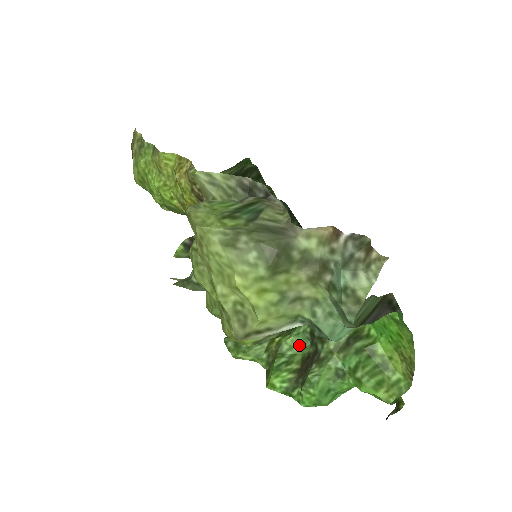
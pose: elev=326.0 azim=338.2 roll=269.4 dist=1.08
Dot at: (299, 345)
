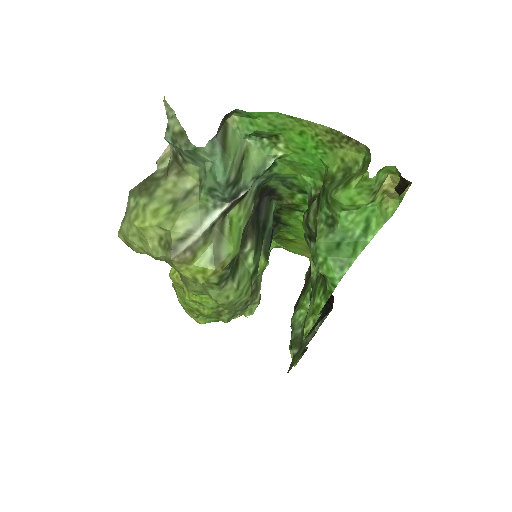
Dot at: occluded
